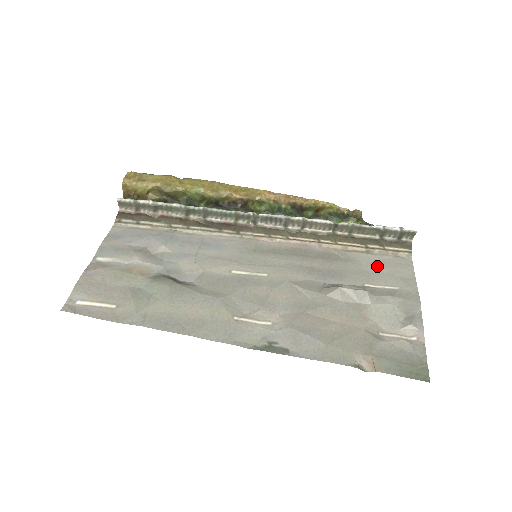
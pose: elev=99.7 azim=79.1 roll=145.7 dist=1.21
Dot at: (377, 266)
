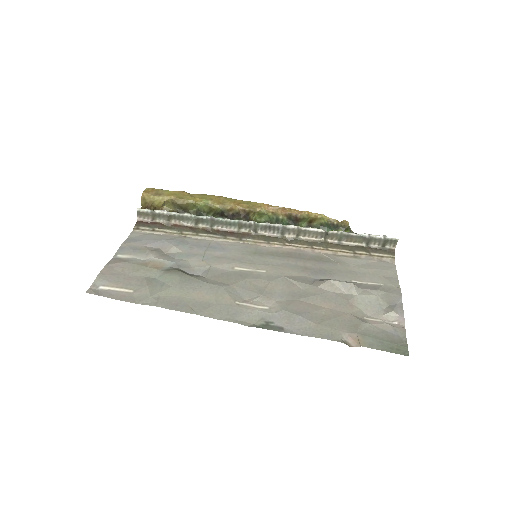
Dot at: (363, 267)
